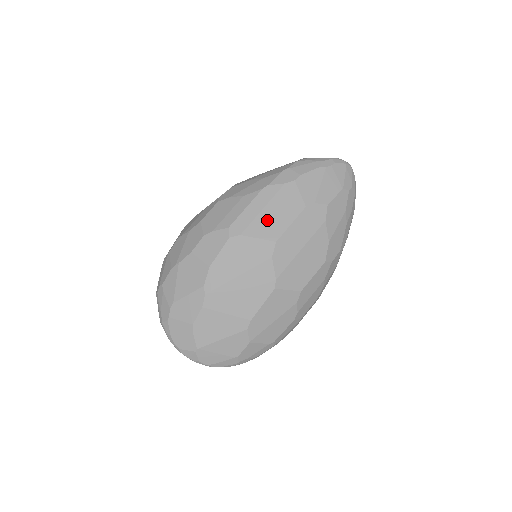
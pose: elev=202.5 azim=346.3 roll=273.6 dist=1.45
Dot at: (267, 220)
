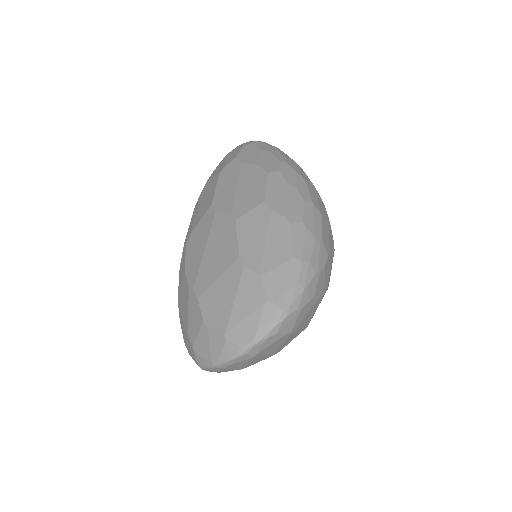
Dot at: (202, 208)
